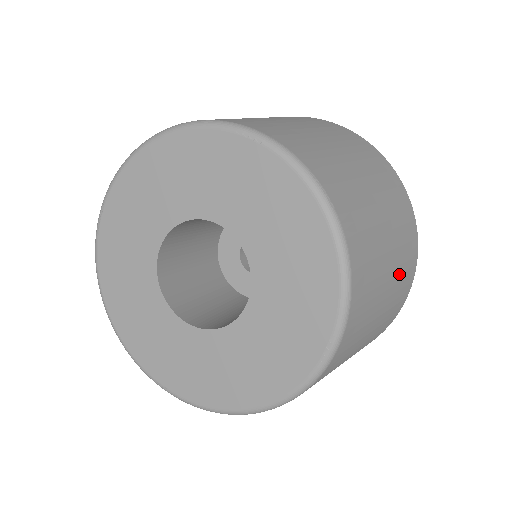
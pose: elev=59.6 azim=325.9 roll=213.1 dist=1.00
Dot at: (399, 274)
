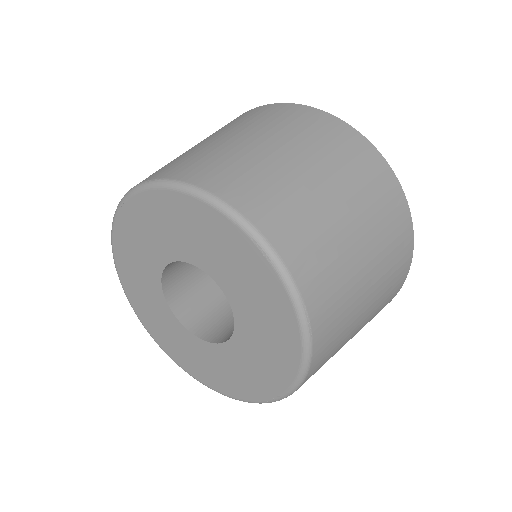
Dot at: (366, 323)
